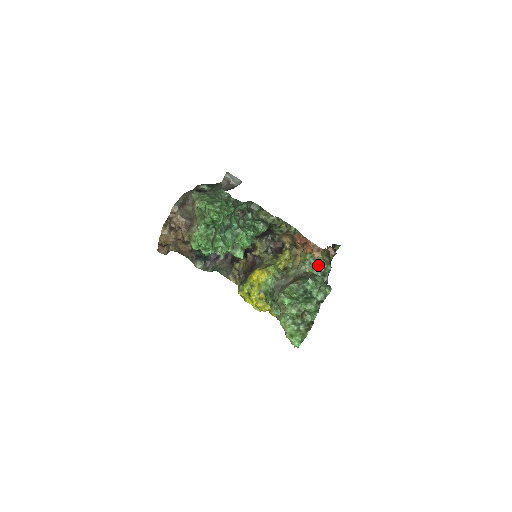
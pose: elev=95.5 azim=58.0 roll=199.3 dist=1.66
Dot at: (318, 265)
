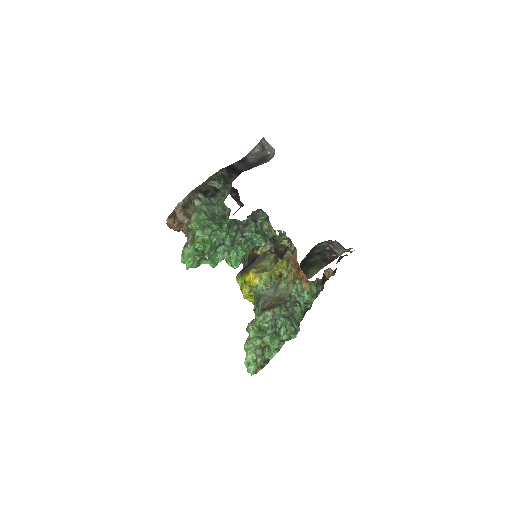
Dot at: (302, 296)
